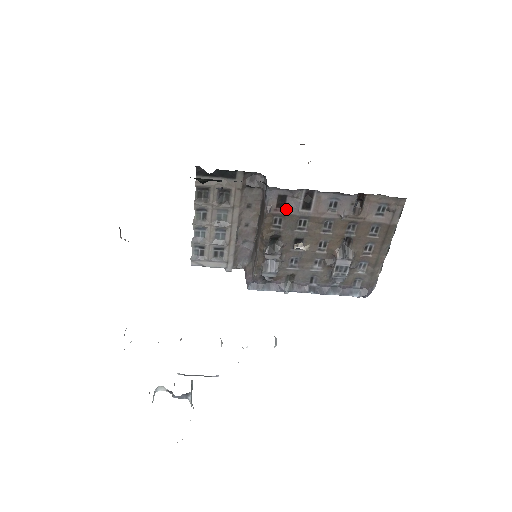
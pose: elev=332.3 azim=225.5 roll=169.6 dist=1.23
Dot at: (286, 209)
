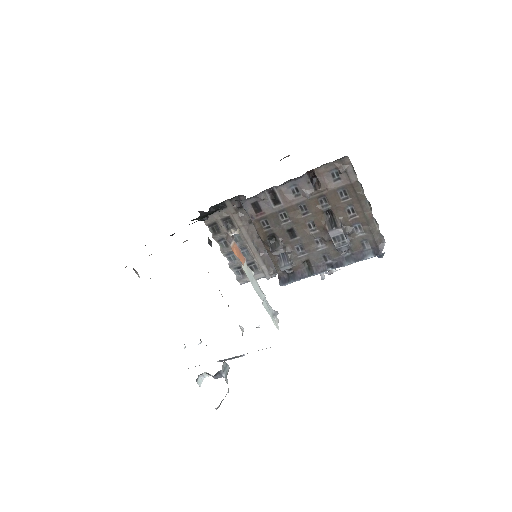
Dot at: (264, 211)
